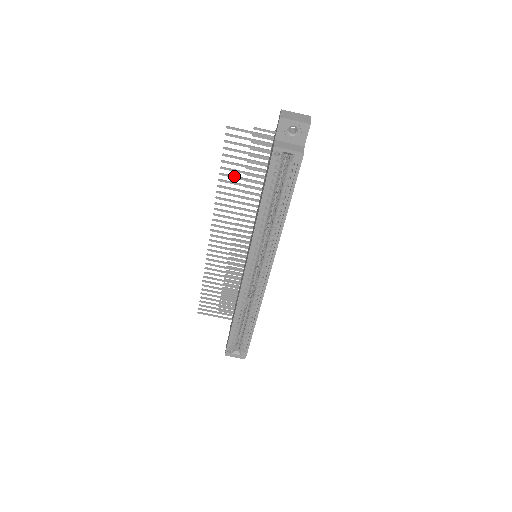
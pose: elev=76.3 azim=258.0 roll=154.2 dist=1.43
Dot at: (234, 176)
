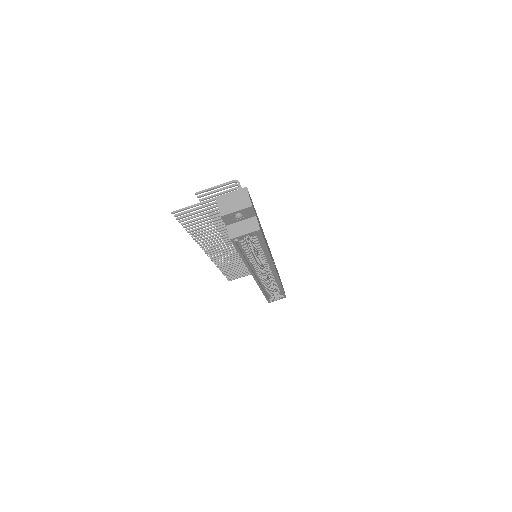
Dot at: (202, 228)
